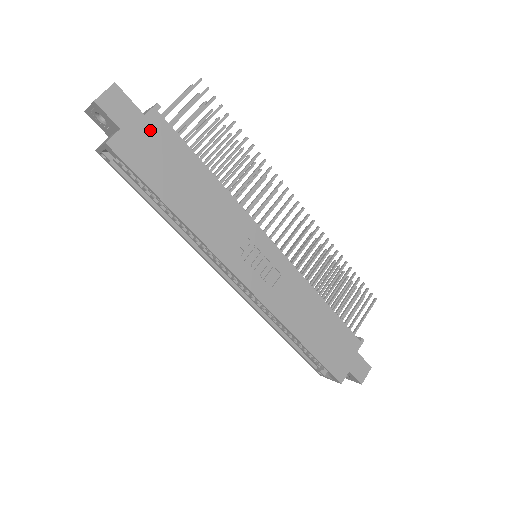
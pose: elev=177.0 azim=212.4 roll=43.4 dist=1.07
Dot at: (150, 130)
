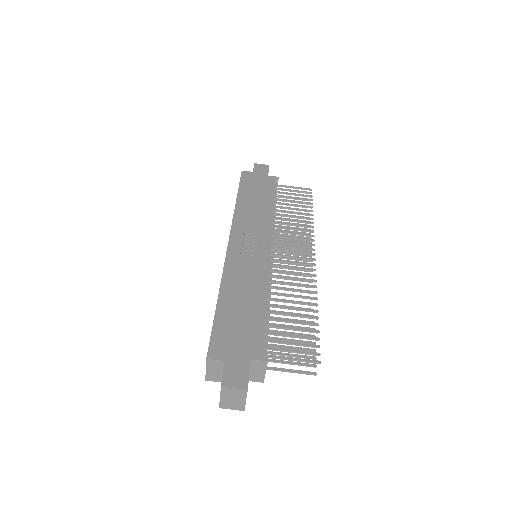
Dot at: (264, 179)
